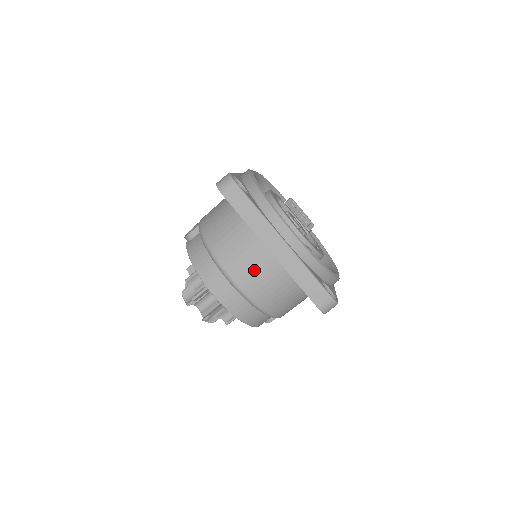
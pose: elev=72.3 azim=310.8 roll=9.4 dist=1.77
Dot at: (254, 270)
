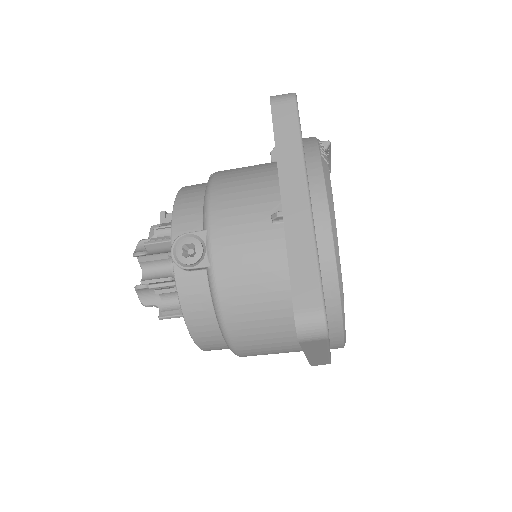
Dot at: occluded
